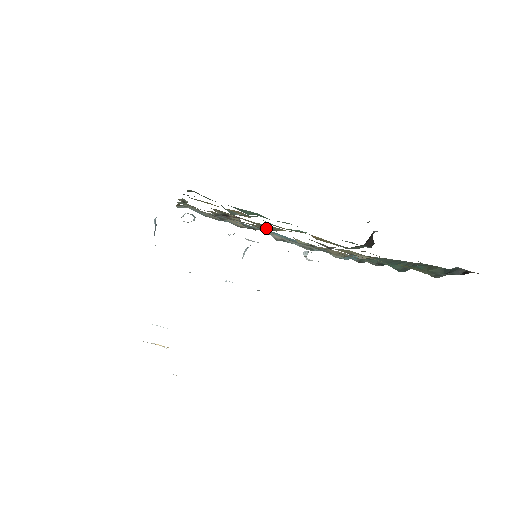
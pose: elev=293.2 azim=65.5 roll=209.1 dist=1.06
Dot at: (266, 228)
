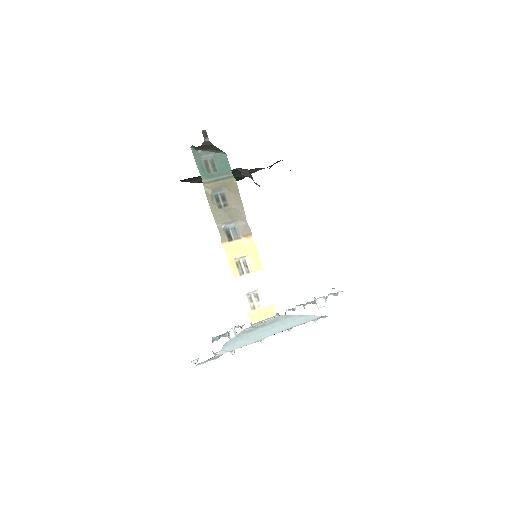
Dot at: occluded
